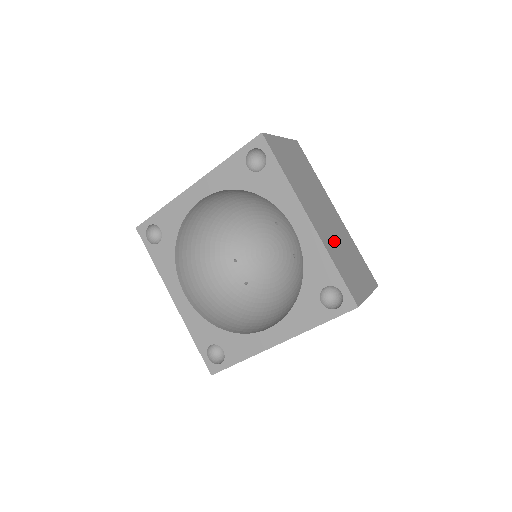
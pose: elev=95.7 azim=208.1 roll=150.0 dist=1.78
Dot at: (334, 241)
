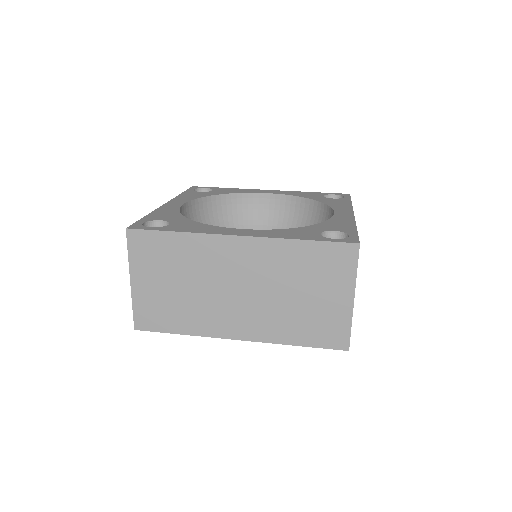
Dot at: occluded
